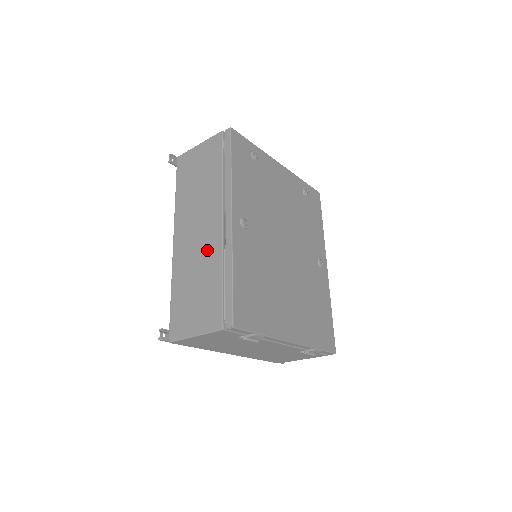
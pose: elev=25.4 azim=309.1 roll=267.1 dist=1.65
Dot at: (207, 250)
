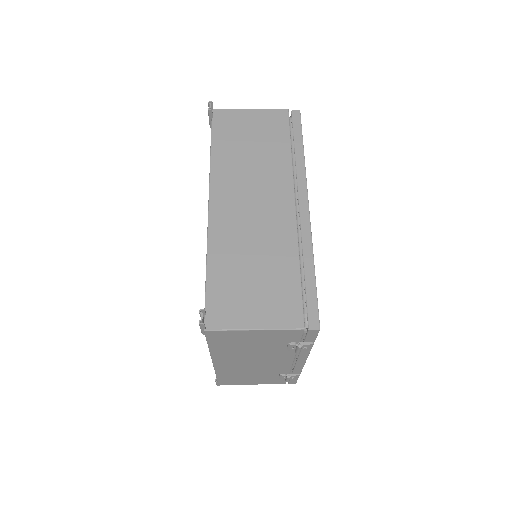
Dot at: (272, 230)
